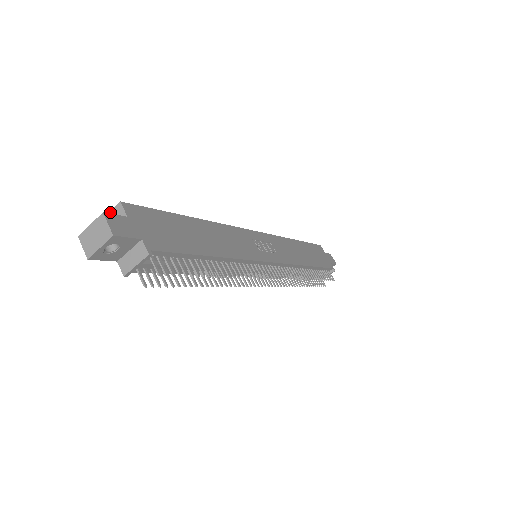
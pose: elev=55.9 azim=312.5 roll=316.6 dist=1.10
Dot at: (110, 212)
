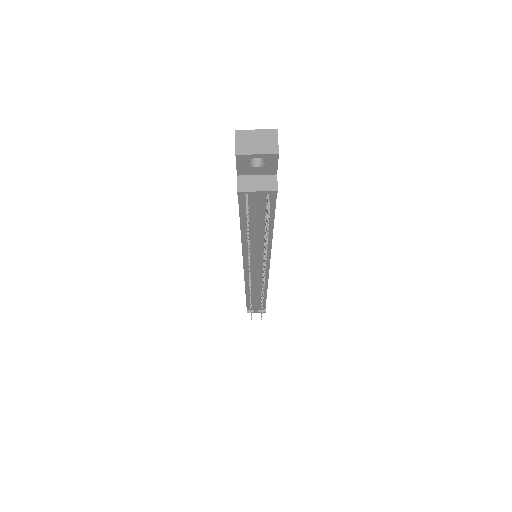
Dot at: occluded
